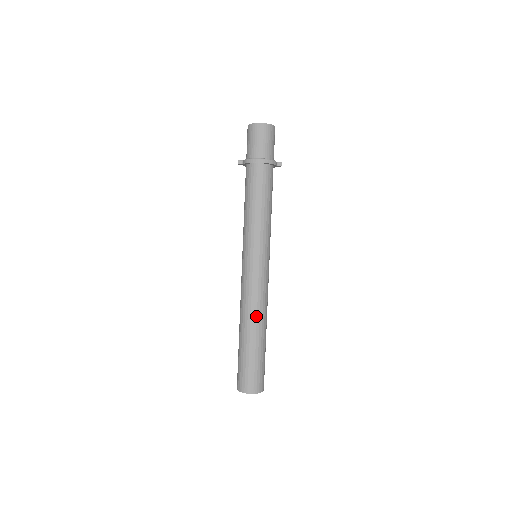
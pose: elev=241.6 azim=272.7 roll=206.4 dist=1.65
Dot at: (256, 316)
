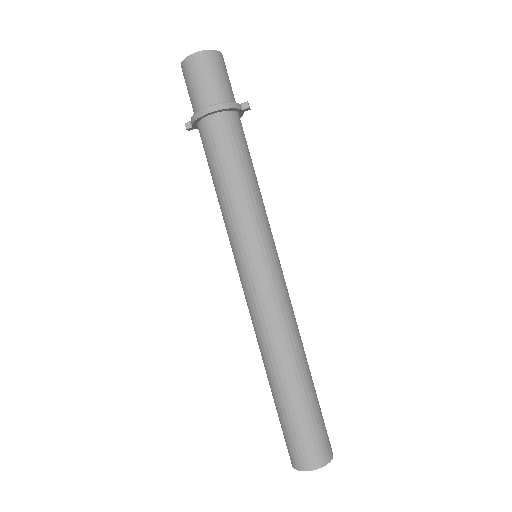
Dot at: (281, 348)
